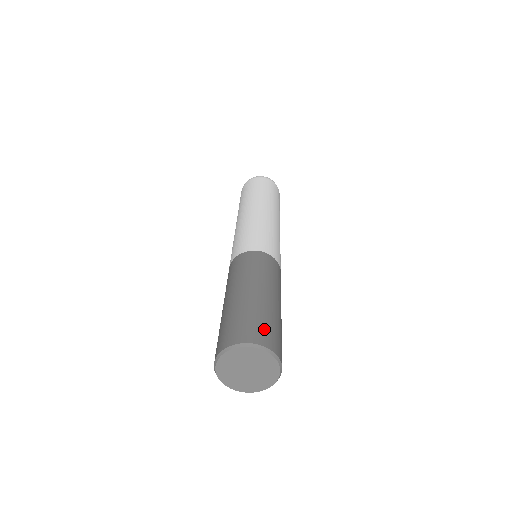
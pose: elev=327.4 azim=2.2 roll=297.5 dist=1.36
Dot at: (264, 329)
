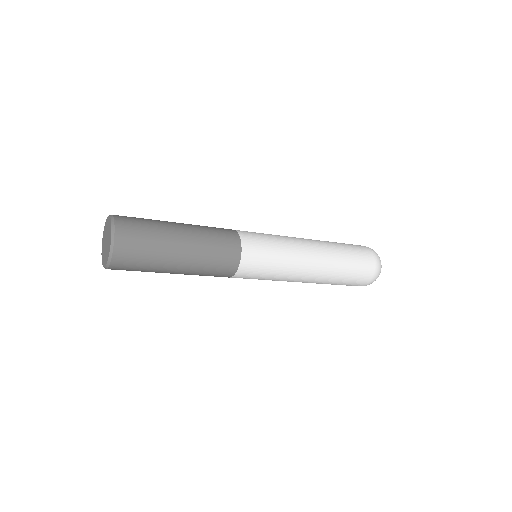
Dot at: (135, 227)
